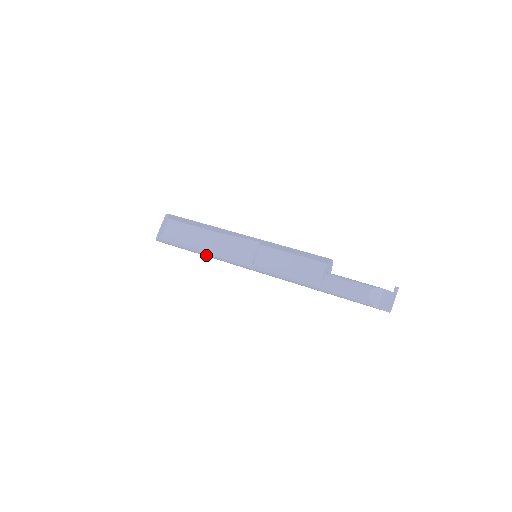
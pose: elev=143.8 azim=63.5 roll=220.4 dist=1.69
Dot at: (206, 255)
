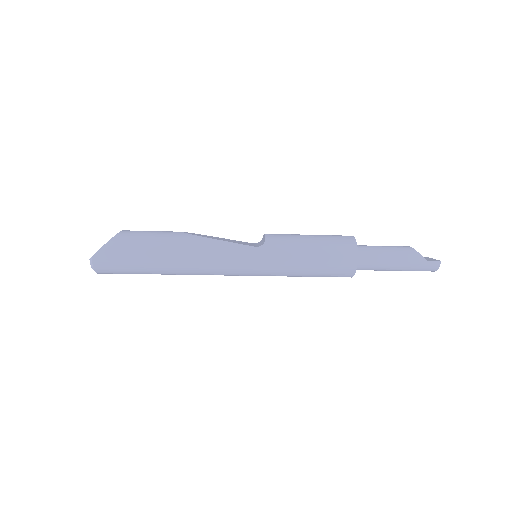
Dot at: (187, 252)
